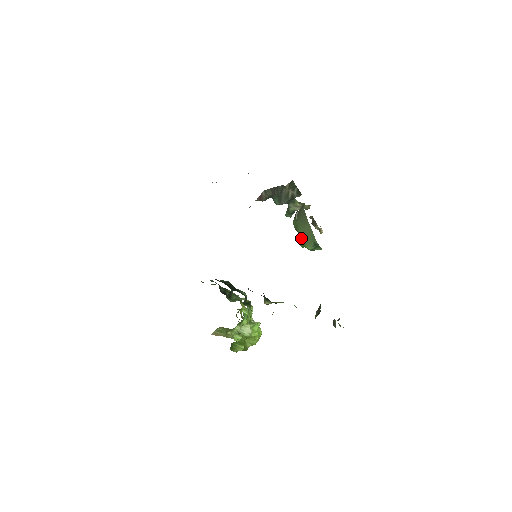
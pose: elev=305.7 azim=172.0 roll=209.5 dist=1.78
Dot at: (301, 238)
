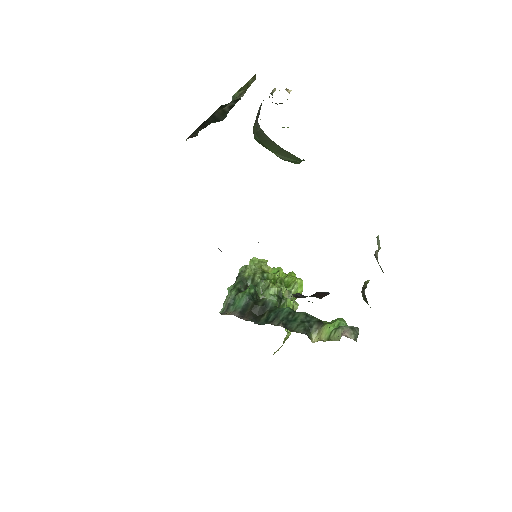
Dot at: (280, 158)
